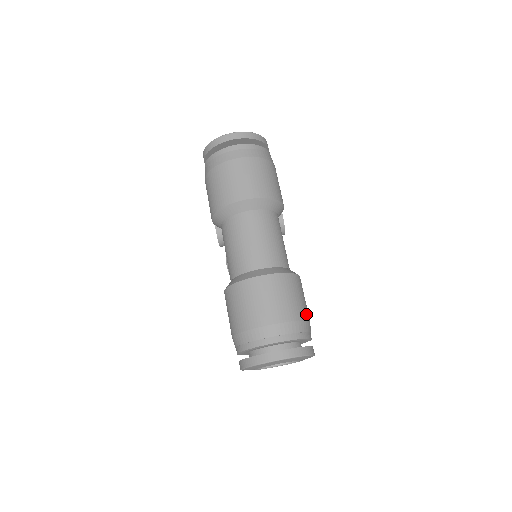
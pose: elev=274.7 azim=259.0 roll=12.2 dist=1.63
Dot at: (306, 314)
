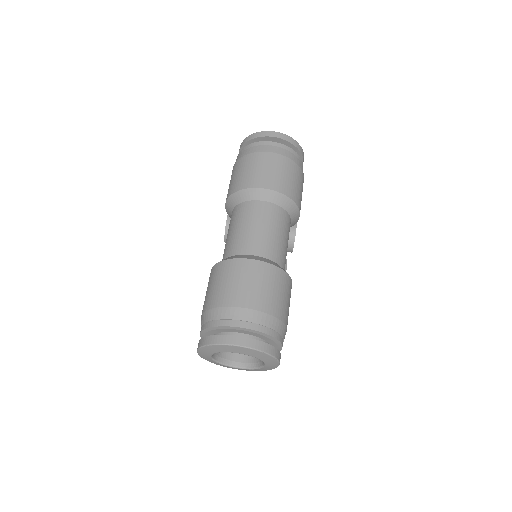
Dot at: (285, 317)
